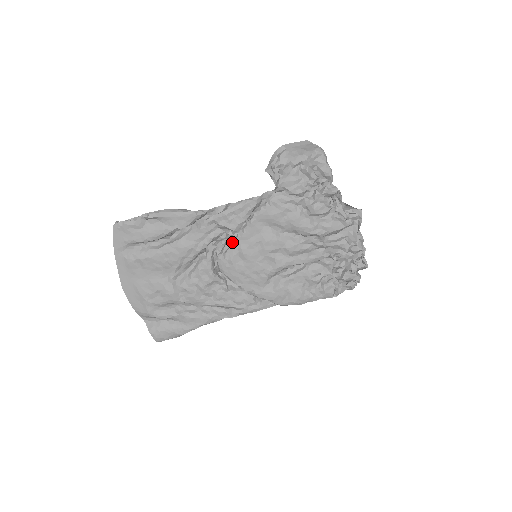
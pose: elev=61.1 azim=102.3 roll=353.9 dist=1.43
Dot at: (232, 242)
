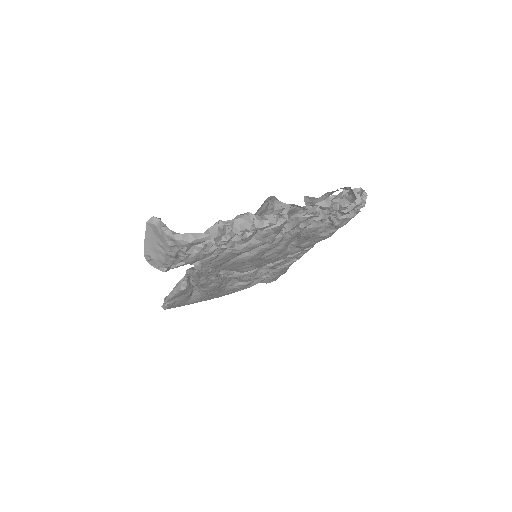
Dot at: occluded
